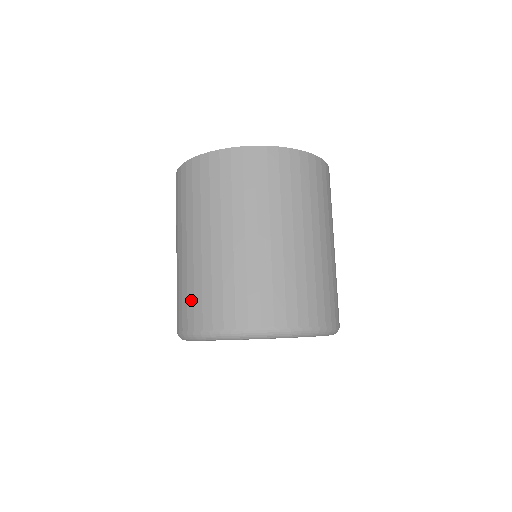
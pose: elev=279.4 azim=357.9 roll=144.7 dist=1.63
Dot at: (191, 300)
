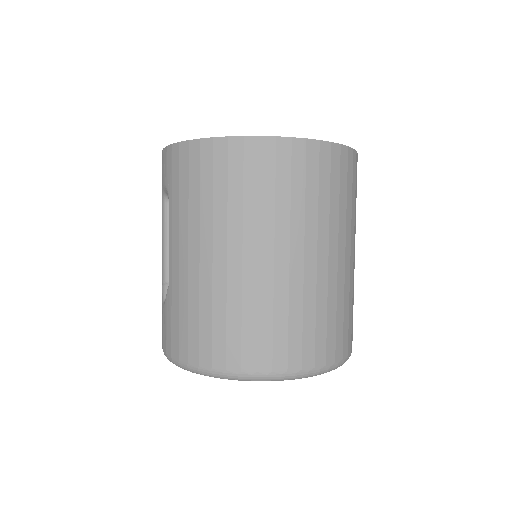
Dot at: (235, 332)
